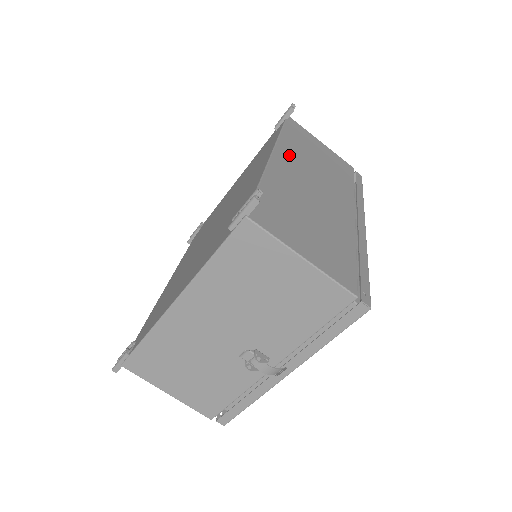
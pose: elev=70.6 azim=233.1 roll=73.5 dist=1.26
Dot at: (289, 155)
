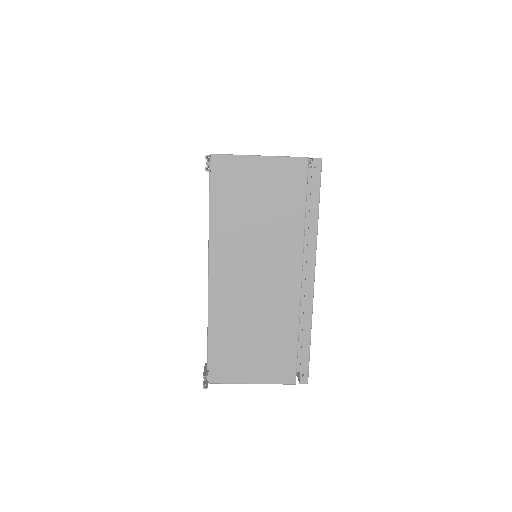
Dot at: (224, 256)
